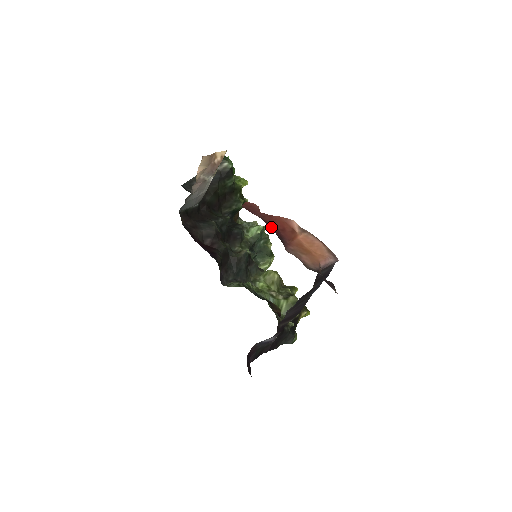
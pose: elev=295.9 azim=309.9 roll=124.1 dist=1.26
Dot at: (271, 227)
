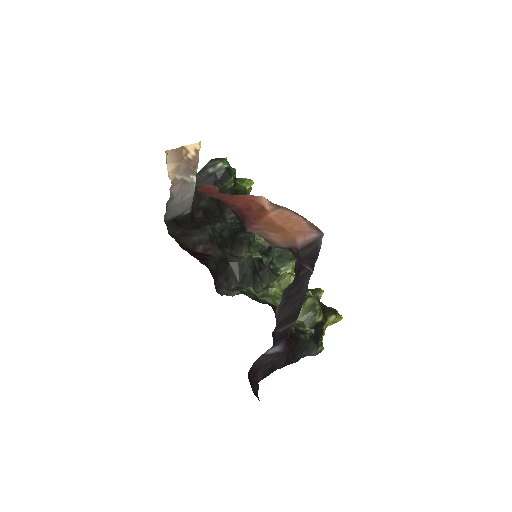
Dot at: (231, 207)
